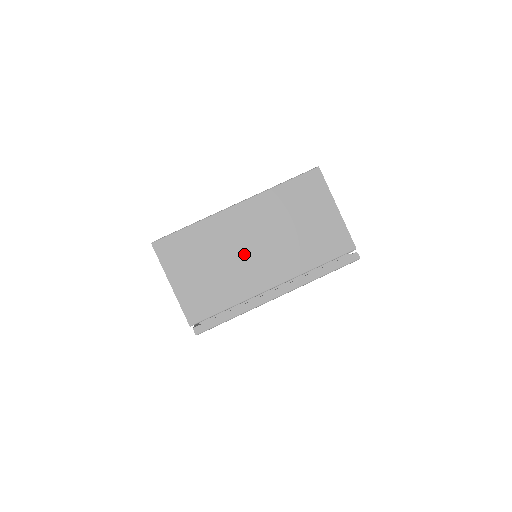
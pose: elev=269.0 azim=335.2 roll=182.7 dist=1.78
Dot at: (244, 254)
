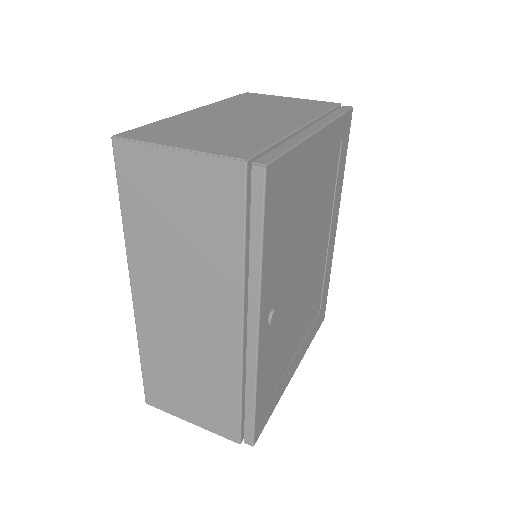
Dot at: (241, 121)
